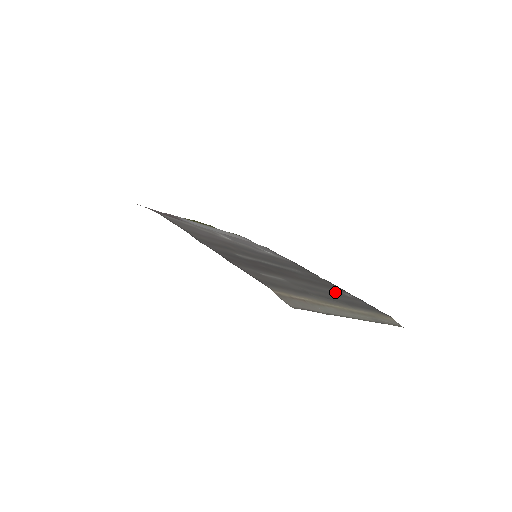
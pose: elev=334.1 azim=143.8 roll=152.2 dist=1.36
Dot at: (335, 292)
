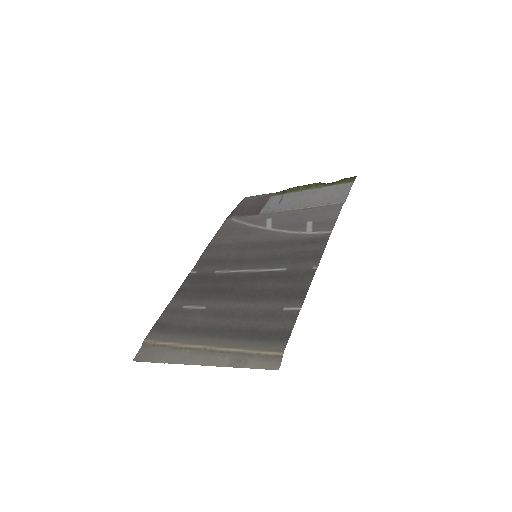
Dot at: (266, 308)
